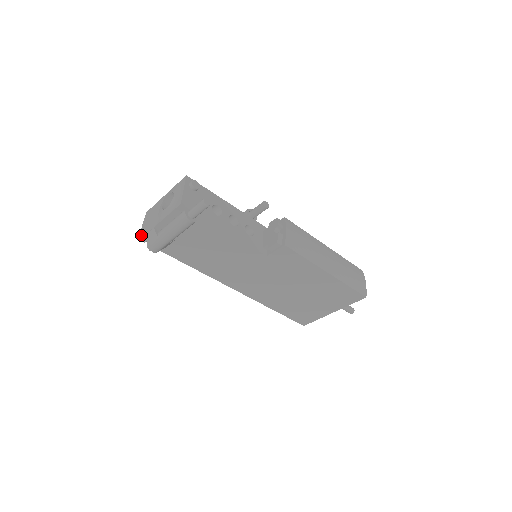
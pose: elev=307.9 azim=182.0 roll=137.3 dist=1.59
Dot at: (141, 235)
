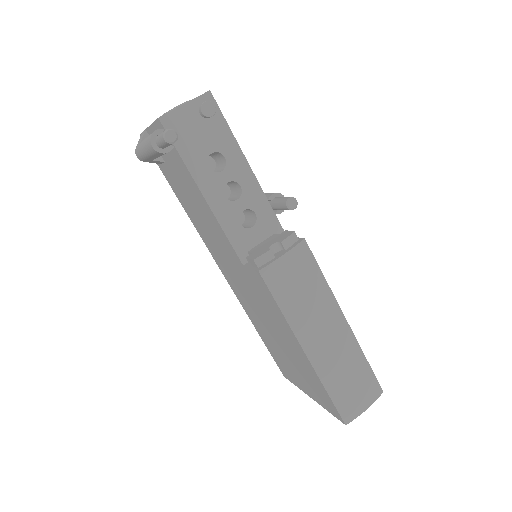
Dot at: occluded
